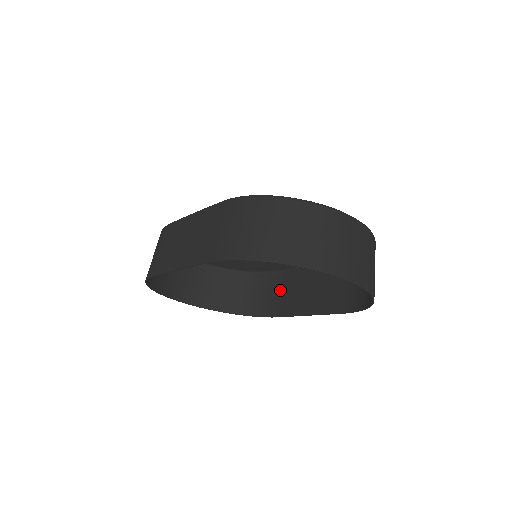
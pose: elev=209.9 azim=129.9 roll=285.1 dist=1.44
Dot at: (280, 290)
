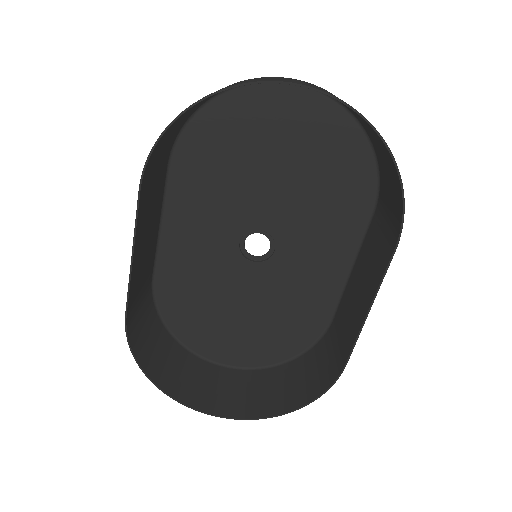
Dot at: (338, 336)
